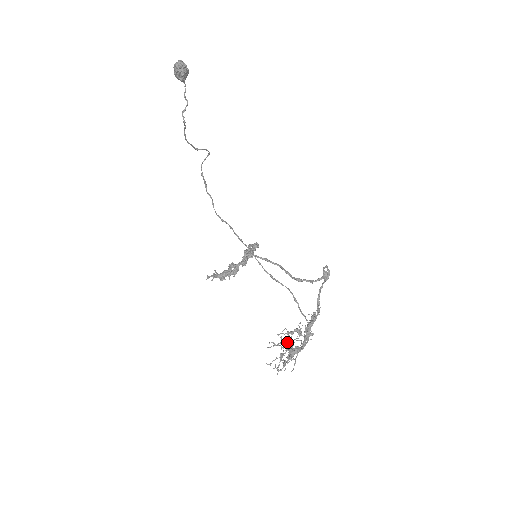
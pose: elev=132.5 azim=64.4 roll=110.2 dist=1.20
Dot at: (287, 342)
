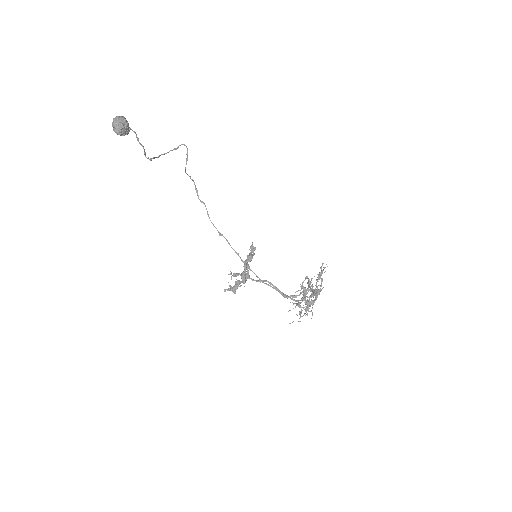
Dot at: occluded
